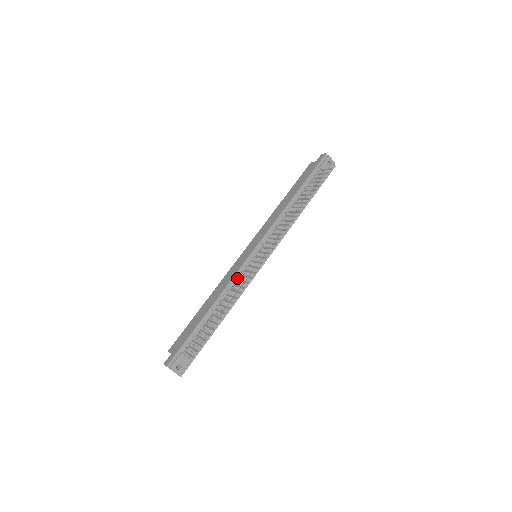
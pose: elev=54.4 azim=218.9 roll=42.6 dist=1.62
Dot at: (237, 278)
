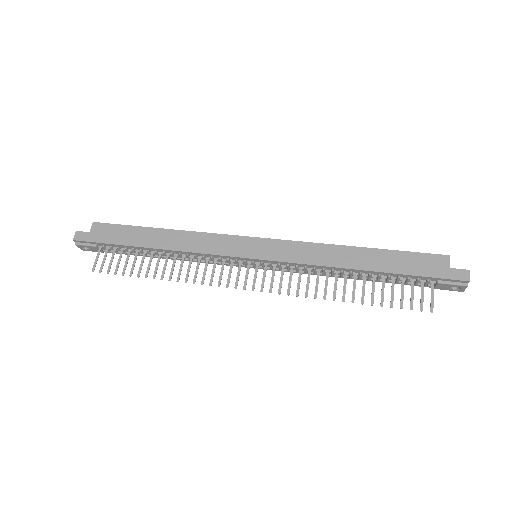
Dot at: (209, 256)
